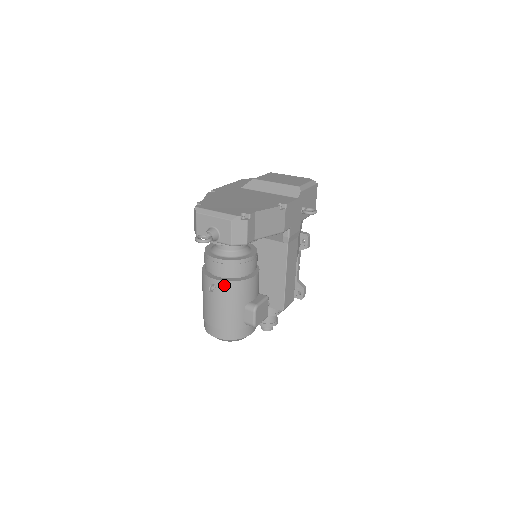
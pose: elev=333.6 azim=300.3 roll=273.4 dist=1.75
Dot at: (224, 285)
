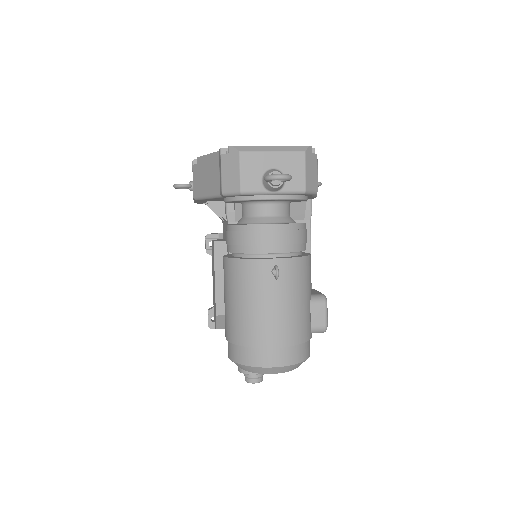
Dot at: (290, 265)
